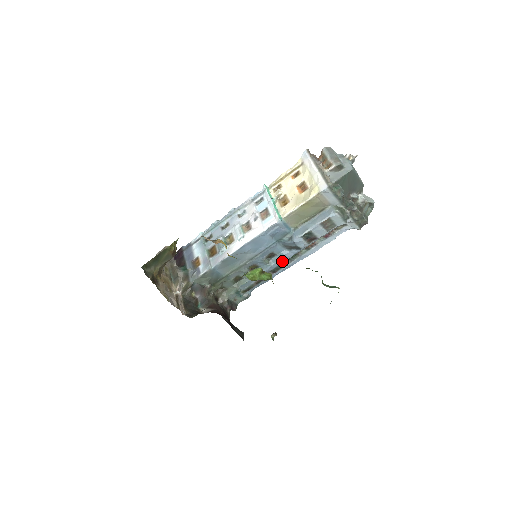
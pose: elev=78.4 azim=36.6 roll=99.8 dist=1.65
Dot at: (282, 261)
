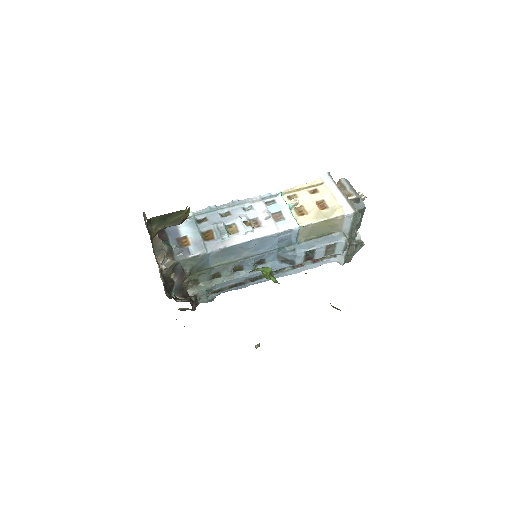
Dot at: occluded
